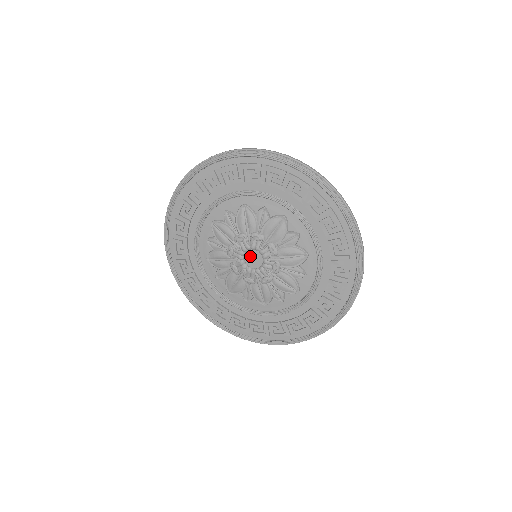
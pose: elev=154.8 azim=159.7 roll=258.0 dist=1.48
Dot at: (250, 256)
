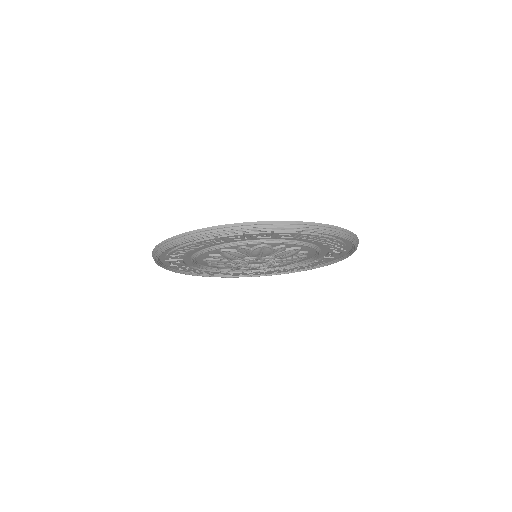
Dot at: occluded
